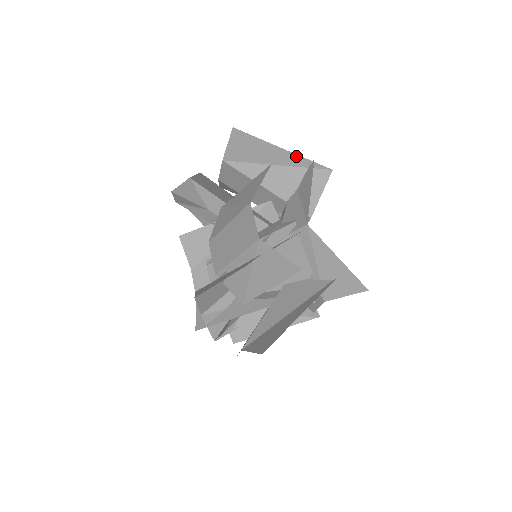
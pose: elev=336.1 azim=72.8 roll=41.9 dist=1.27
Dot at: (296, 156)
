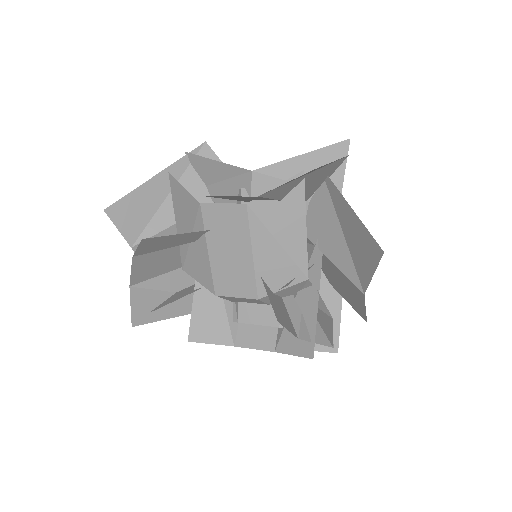
Dot at: (172, 167)
